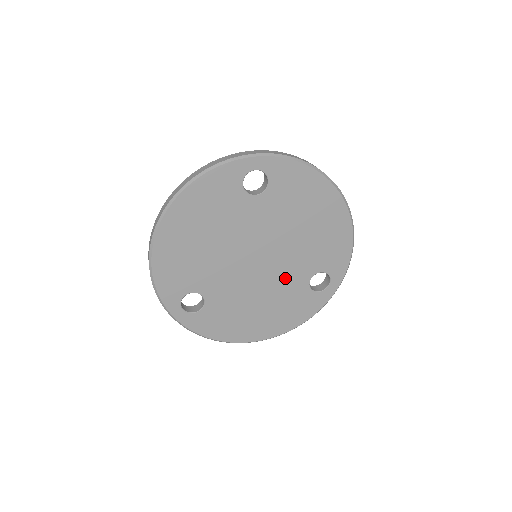
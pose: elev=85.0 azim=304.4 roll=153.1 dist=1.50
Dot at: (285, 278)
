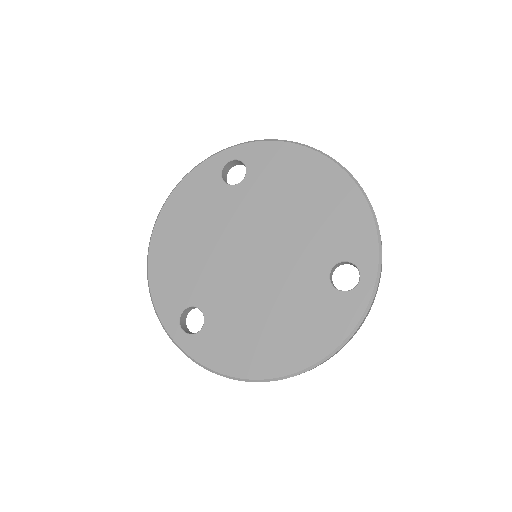
Dot at: (294, 276)
